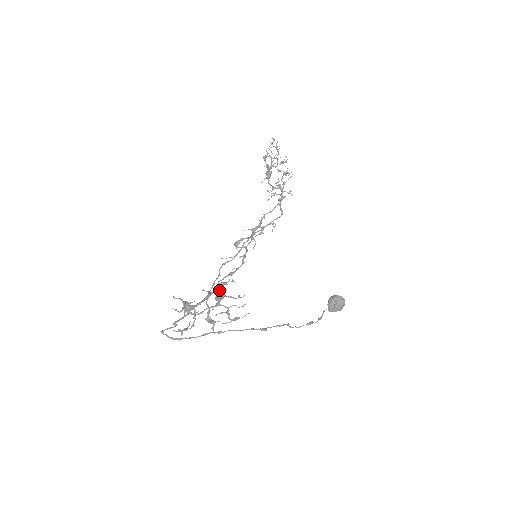
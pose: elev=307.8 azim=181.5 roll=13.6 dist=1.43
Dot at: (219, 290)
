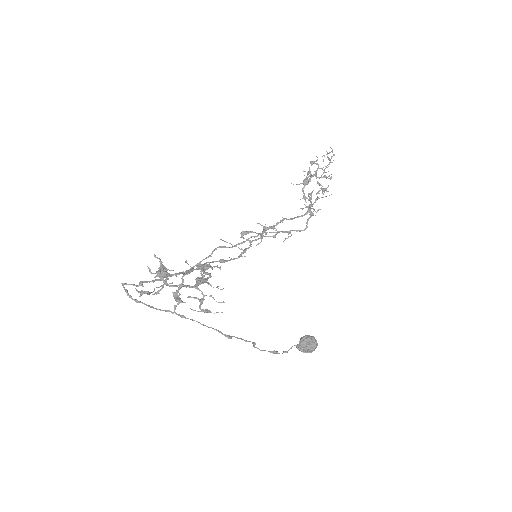
Dot at: (204, 272)
